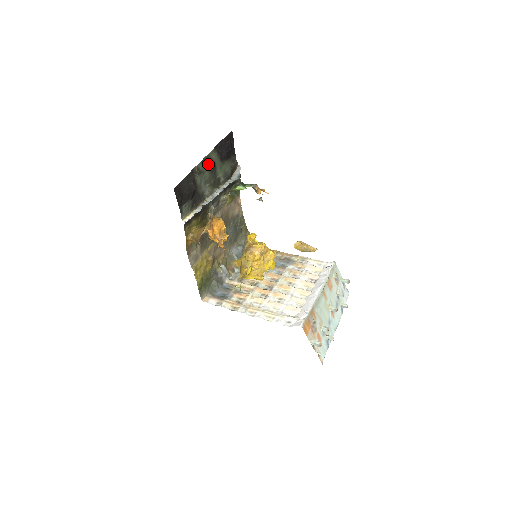
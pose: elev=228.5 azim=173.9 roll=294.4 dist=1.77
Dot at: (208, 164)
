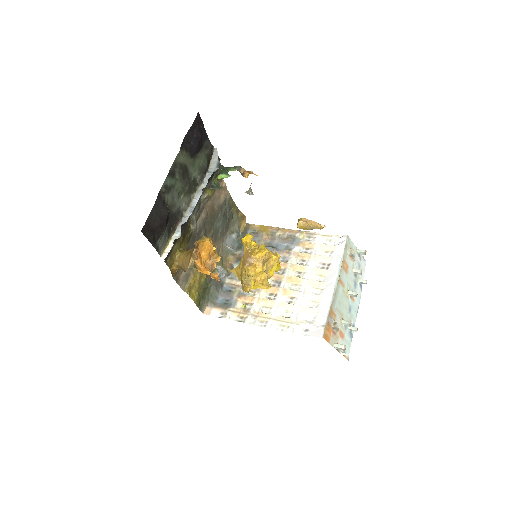
Dot at: (177, 172)
